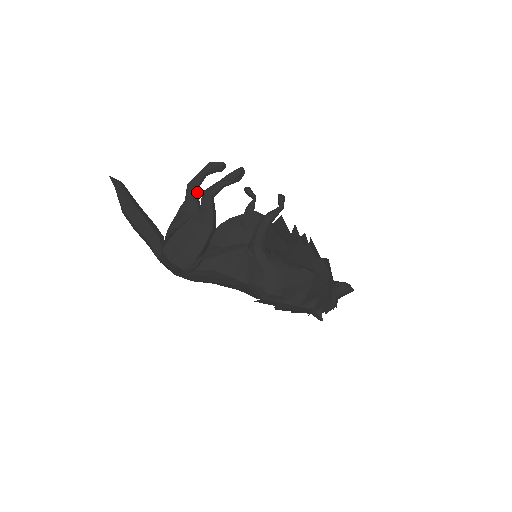
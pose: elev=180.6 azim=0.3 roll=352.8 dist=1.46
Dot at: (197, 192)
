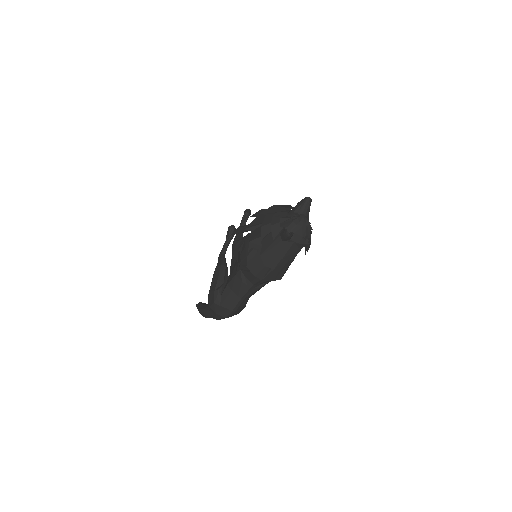
Dot at: occluded
